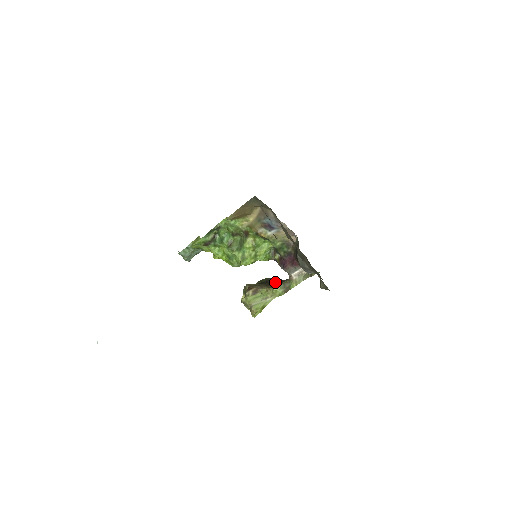
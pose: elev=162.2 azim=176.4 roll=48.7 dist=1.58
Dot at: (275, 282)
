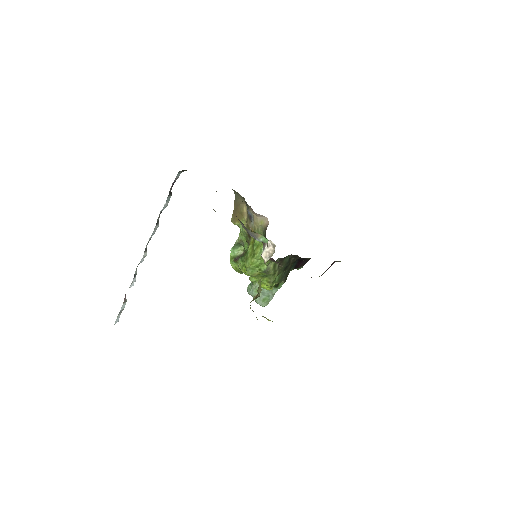
Dot at: occluded
